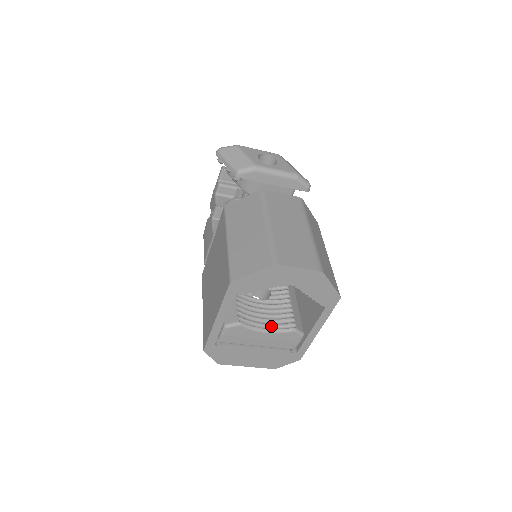
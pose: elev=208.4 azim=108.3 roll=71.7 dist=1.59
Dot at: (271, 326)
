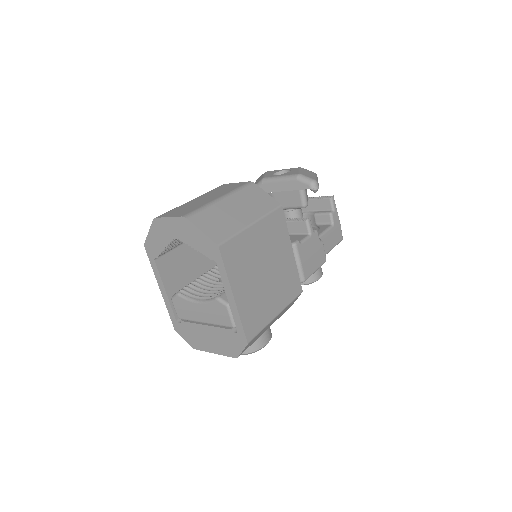
Dot at: (207, 298)
